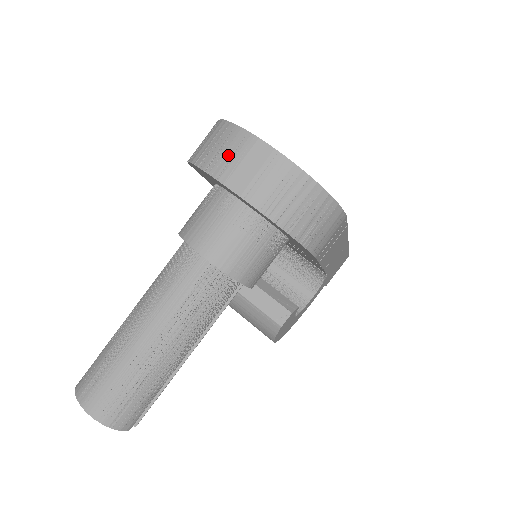
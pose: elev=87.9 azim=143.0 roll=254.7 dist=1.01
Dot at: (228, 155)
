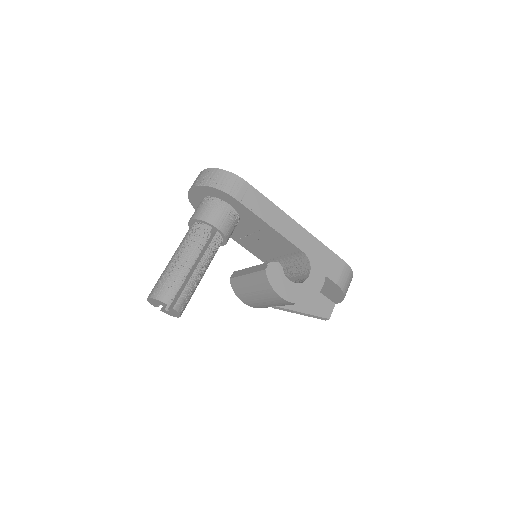
Dot at: occluded
